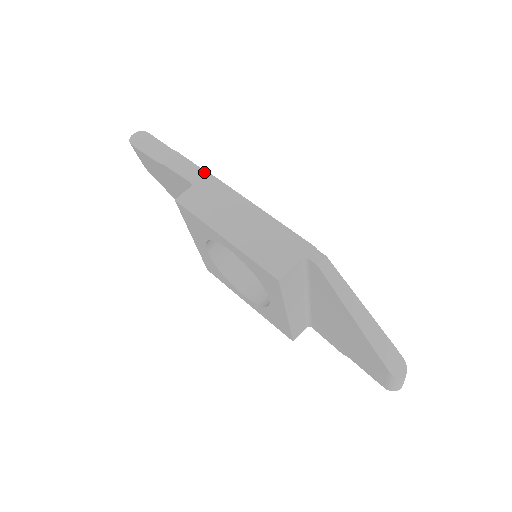
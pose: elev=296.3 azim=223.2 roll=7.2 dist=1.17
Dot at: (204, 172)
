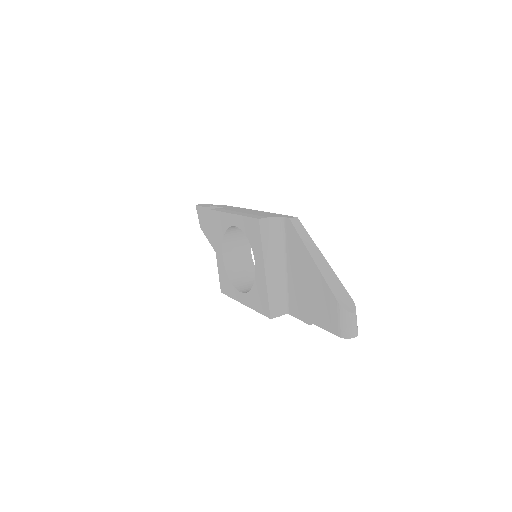
Dot at: (235, 207)
